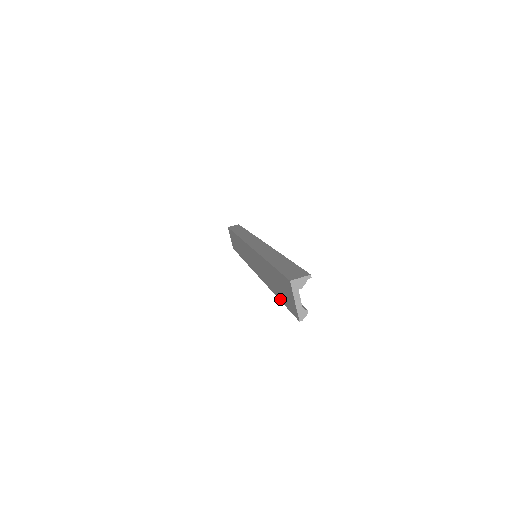
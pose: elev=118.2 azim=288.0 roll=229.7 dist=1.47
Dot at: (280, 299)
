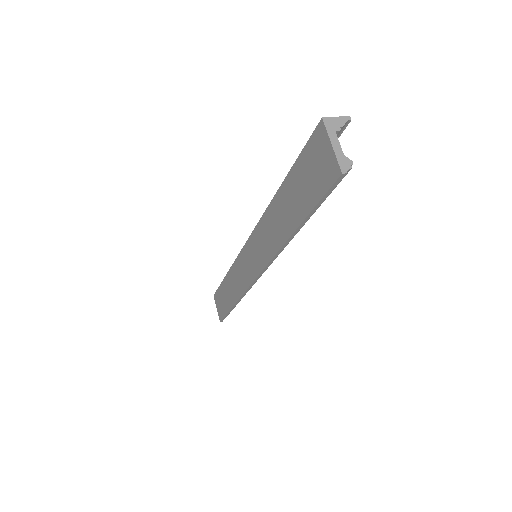
Dot at: (301, 219)
